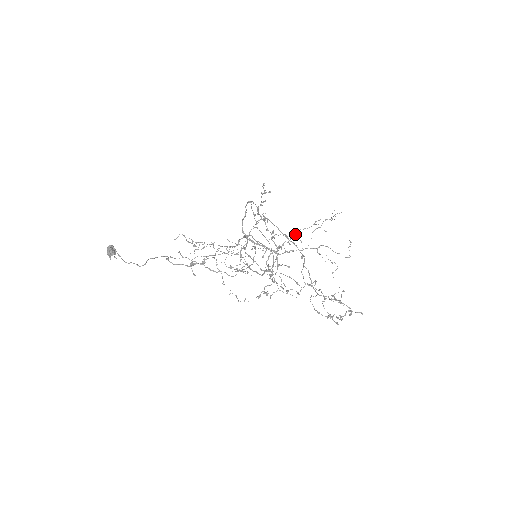
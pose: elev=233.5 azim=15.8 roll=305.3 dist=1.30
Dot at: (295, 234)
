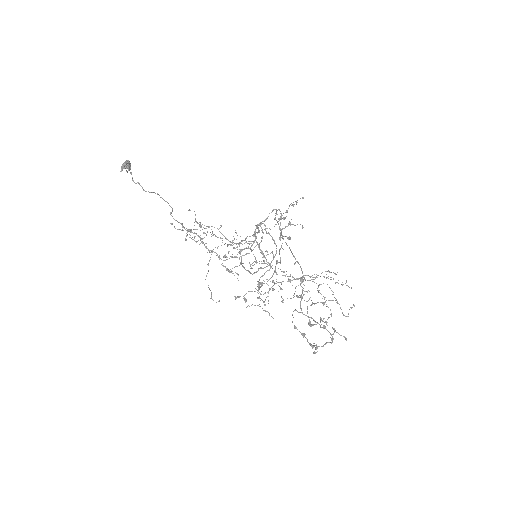
Dot at: occluded
